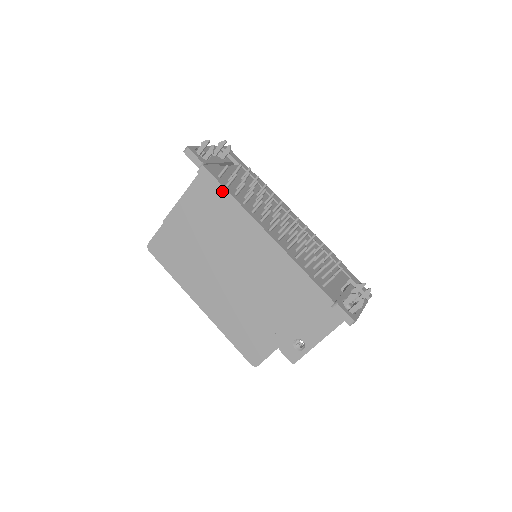
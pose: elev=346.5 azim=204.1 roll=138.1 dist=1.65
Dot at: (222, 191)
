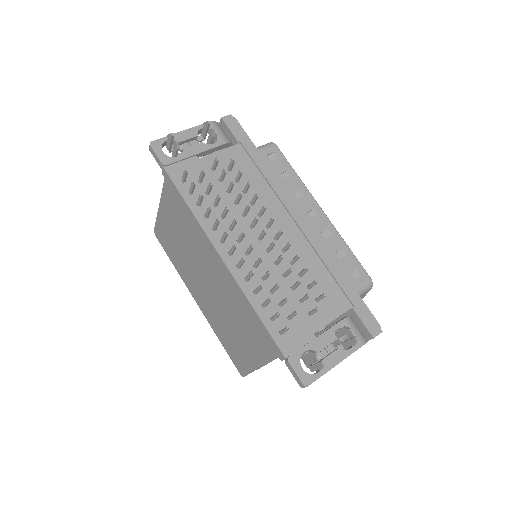
Dot at: (182, 201)
